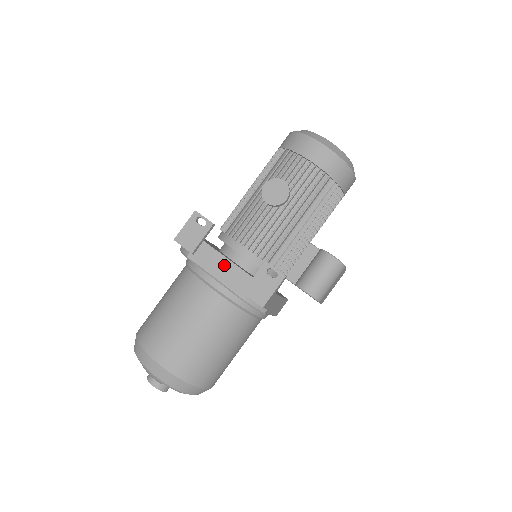
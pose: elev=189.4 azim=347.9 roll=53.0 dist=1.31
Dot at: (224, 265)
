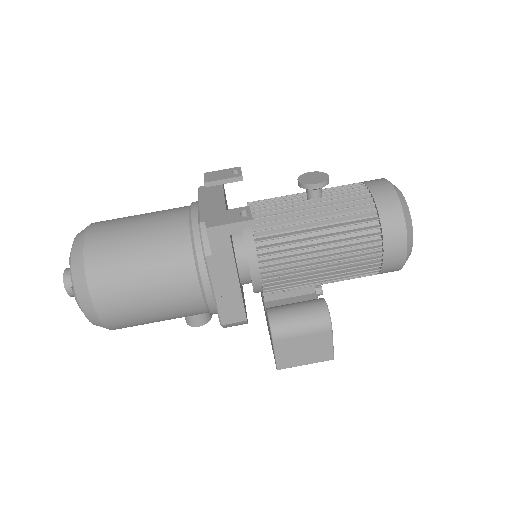
Dot at: (217, 200)
